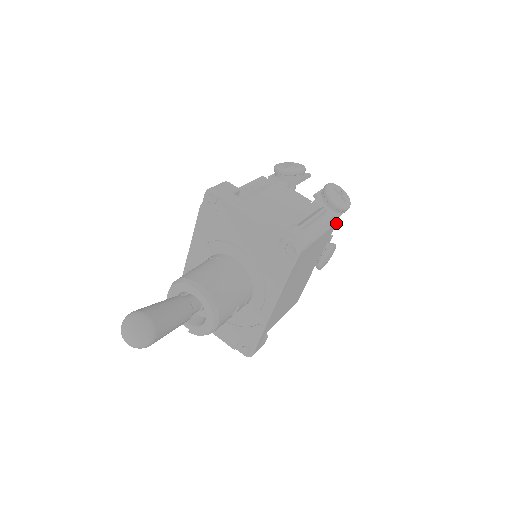
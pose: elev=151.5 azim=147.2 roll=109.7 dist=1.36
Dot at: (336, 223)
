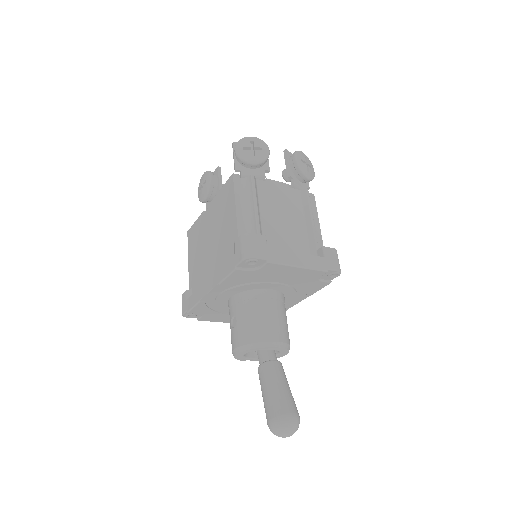
Dot at: (313, 196)
